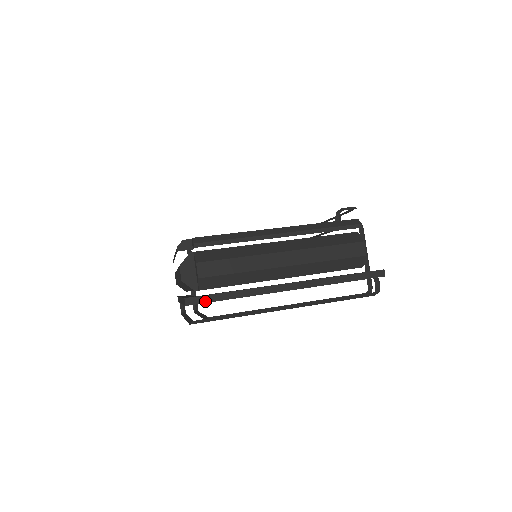
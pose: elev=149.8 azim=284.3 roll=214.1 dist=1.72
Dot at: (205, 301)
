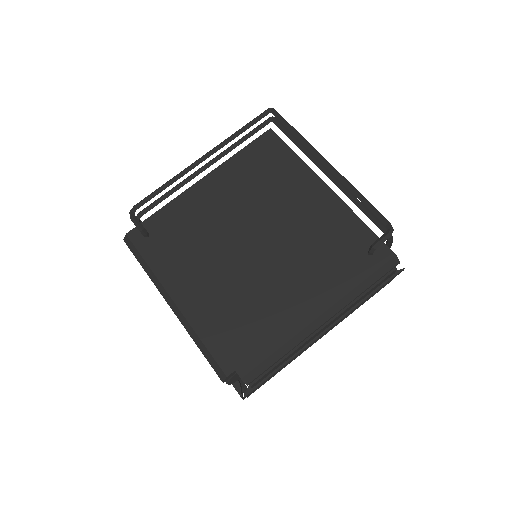
Dot at: occluded
